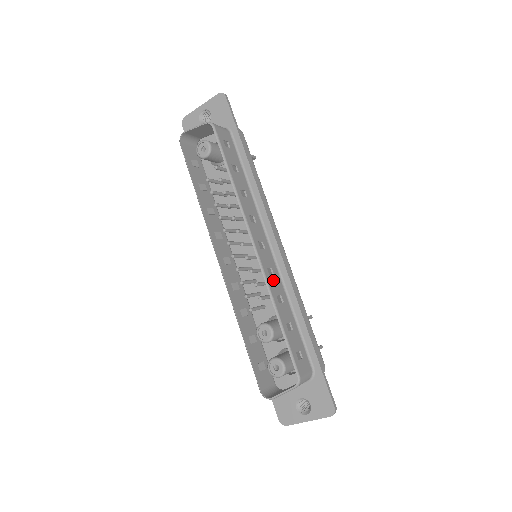
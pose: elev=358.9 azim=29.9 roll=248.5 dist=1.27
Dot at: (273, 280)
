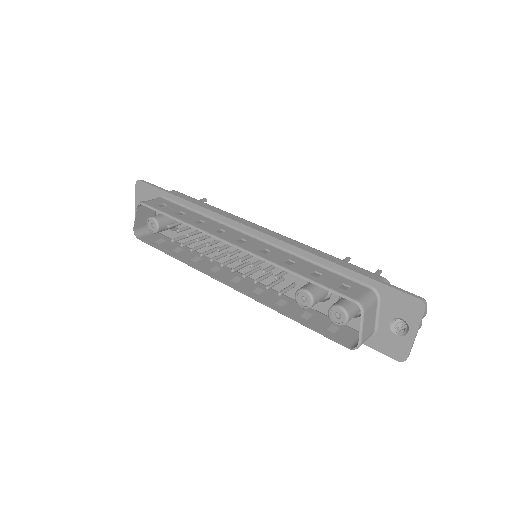
Dot at: (272, 255)
